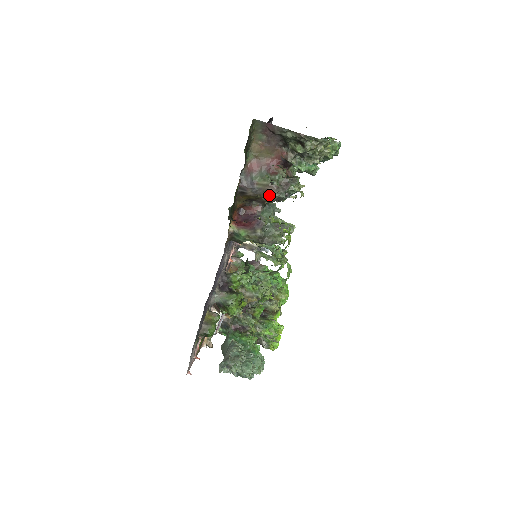
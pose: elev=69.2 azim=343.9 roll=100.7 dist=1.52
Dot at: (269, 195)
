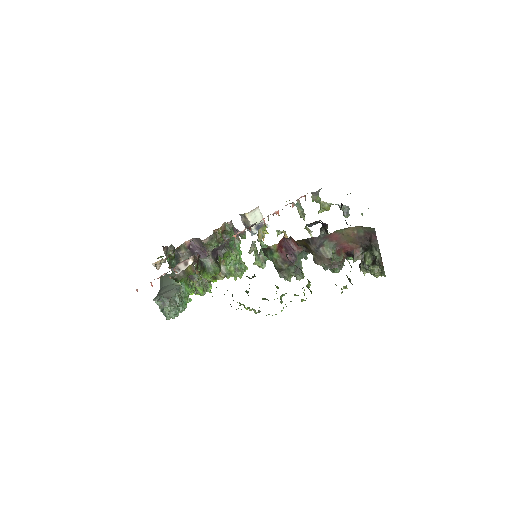
Dot at: (320, 261)
